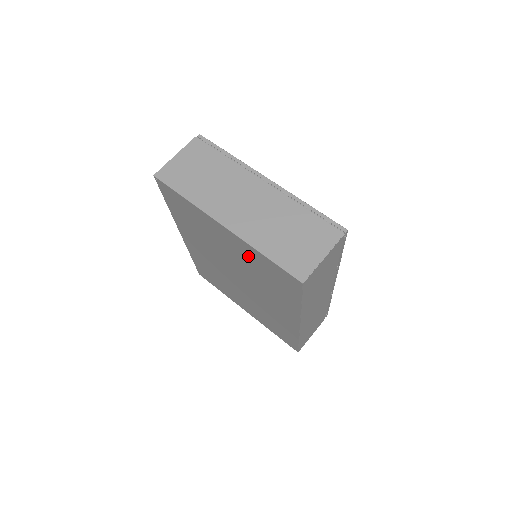
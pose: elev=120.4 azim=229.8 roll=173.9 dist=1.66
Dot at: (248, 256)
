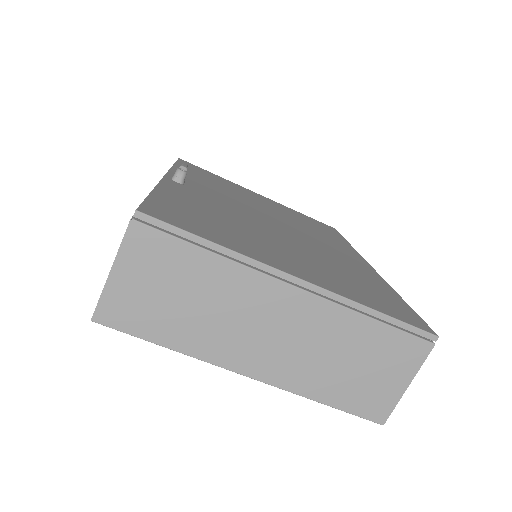
Dot at: occluded
